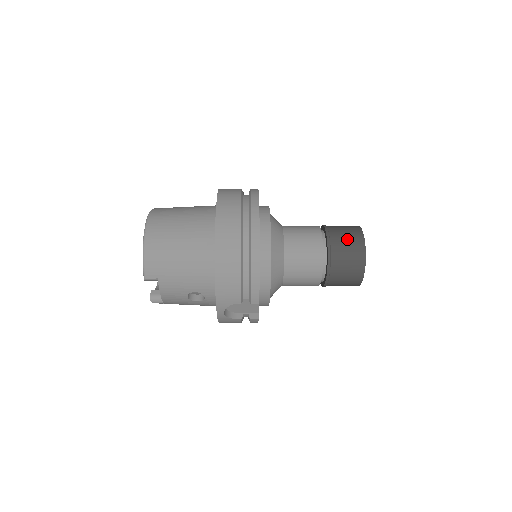
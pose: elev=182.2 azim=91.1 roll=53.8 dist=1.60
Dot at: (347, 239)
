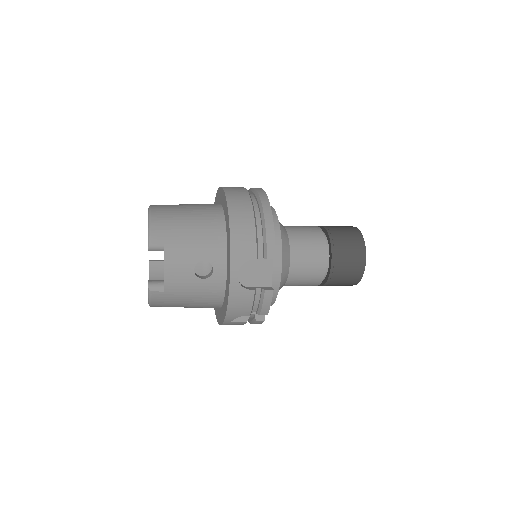
Dot at: (342, 227)
